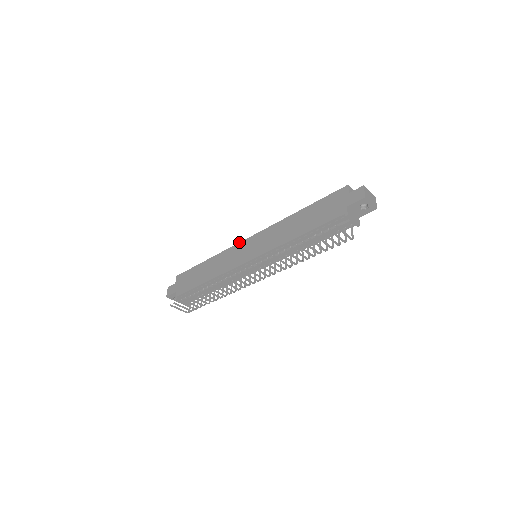
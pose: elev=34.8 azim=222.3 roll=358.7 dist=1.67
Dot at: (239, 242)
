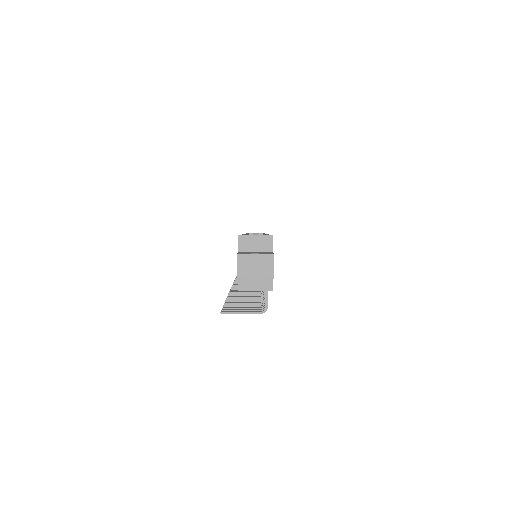
Dot at: occluded
